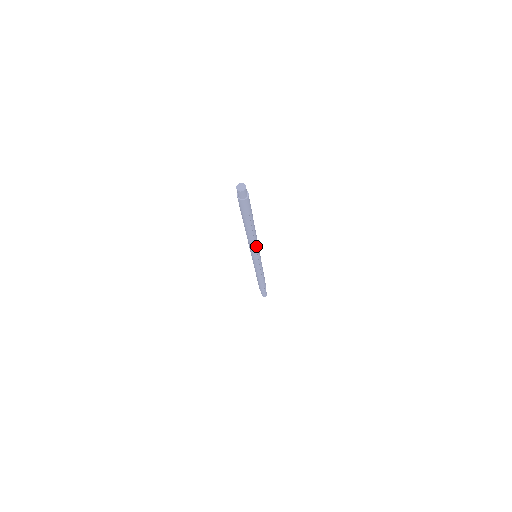
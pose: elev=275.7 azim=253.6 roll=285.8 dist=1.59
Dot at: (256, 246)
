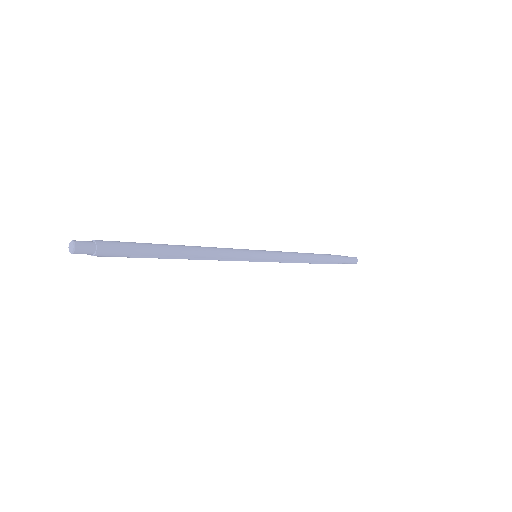
Dot at: (226, 257)
